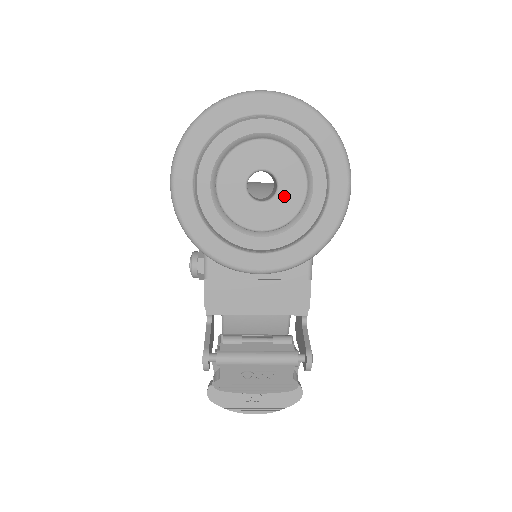
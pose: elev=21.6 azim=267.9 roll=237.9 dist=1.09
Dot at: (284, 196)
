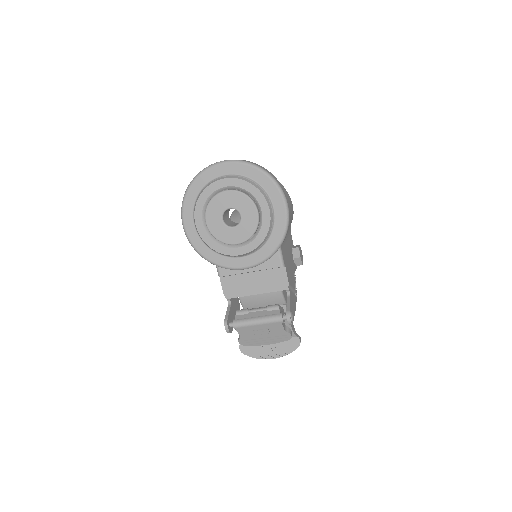
Dot at: (245, 221)
